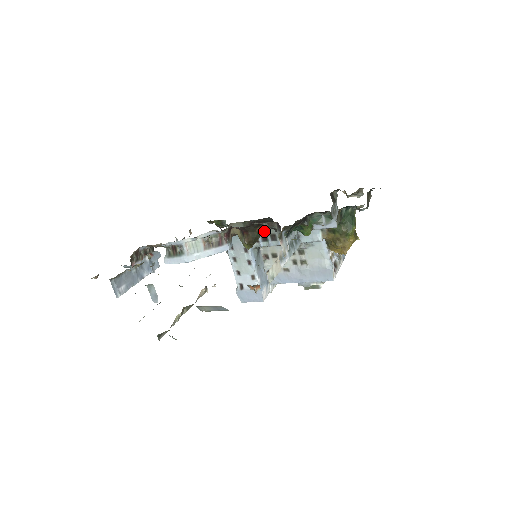
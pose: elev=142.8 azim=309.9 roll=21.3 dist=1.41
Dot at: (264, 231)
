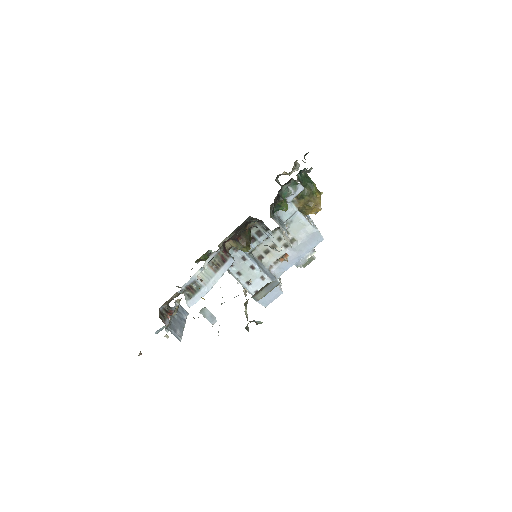
Dot at: occluded
